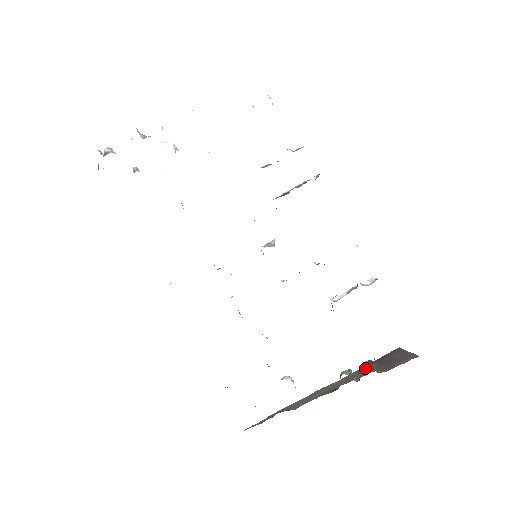
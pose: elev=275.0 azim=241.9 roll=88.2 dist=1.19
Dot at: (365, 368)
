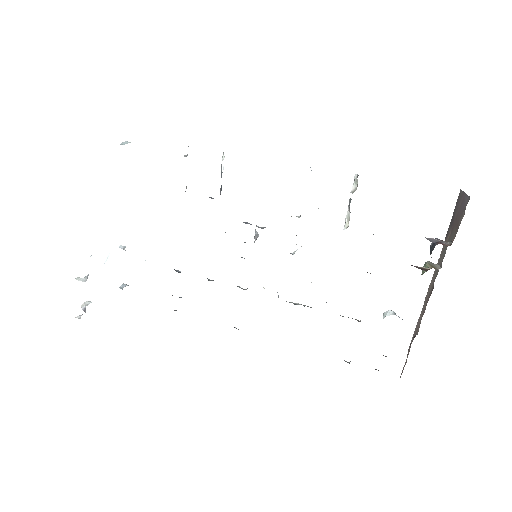
Dot at: (446, 240)
